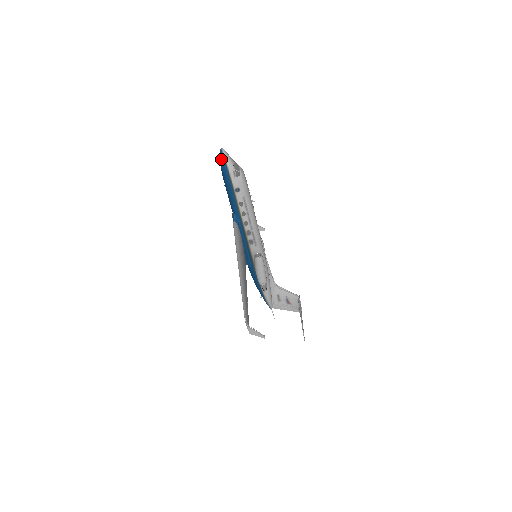
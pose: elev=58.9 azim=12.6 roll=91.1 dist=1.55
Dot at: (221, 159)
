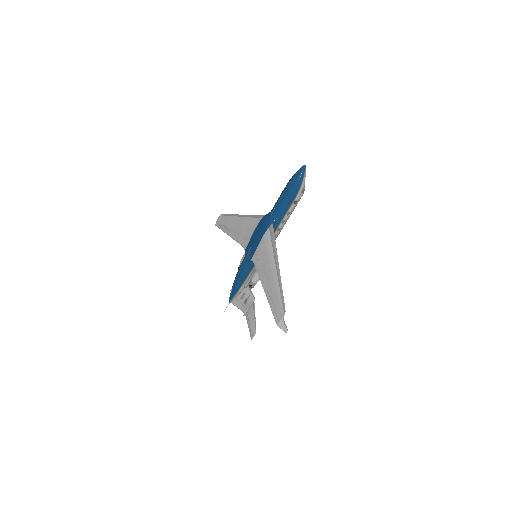
Dot at: (301, 173)
